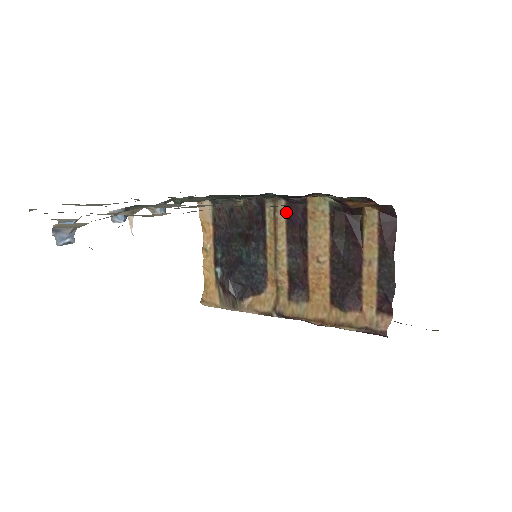
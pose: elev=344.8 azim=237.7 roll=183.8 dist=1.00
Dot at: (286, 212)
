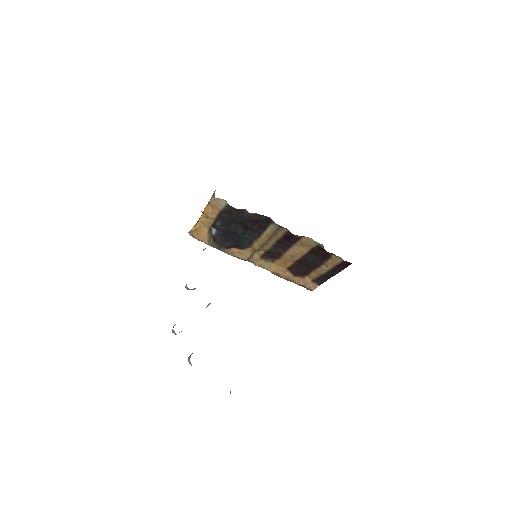
Dot at: (285, 233)
